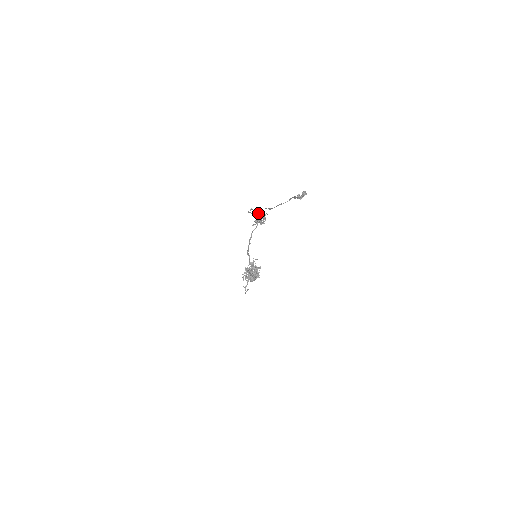
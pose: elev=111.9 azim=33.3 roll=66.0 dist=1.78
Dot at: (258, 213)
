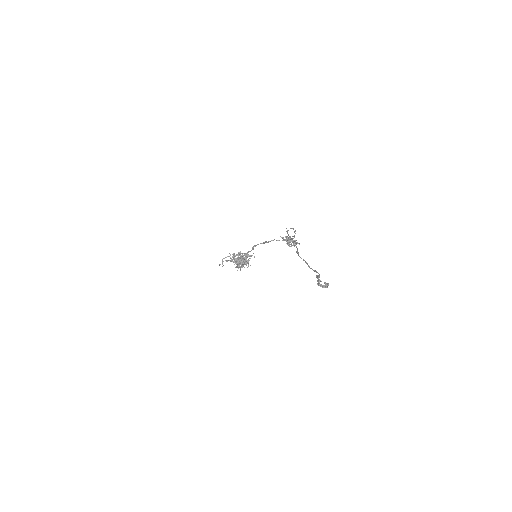
Dot at: (294, 236)
